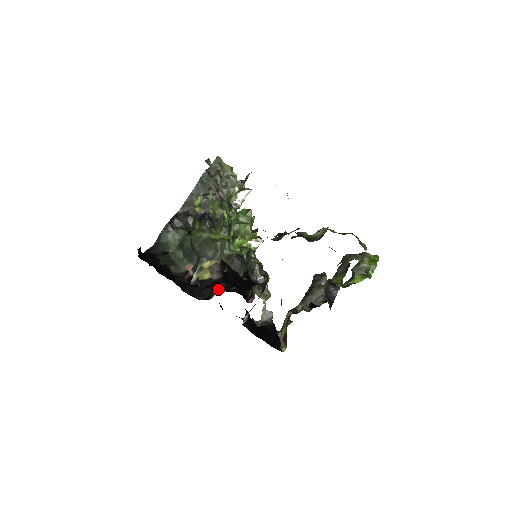
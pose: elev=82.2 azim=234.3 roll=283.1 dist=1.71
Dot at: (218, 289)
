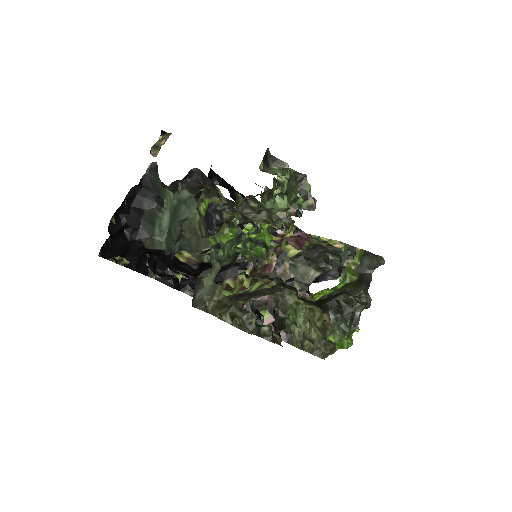
Dot at: (187, 273)
